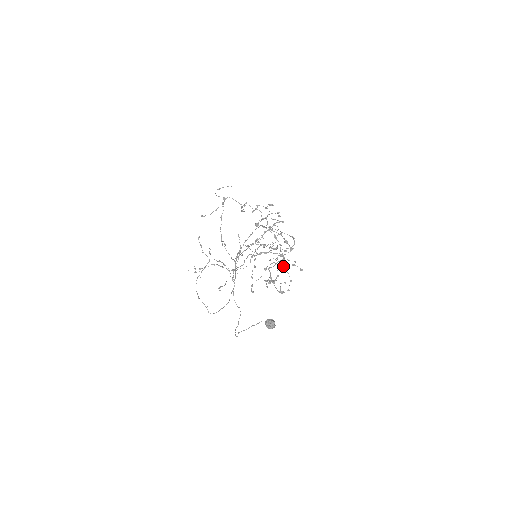
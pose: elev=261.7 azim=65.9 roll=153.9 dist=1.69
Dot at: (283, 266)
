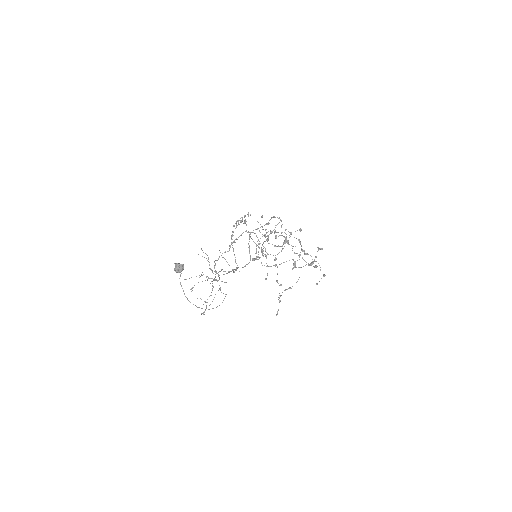
Dot at: (284, 243)
